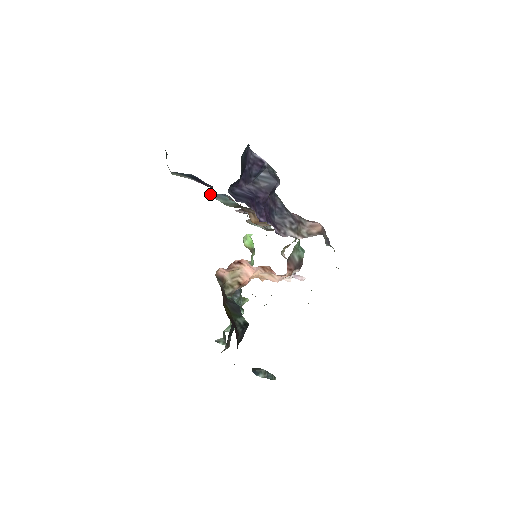
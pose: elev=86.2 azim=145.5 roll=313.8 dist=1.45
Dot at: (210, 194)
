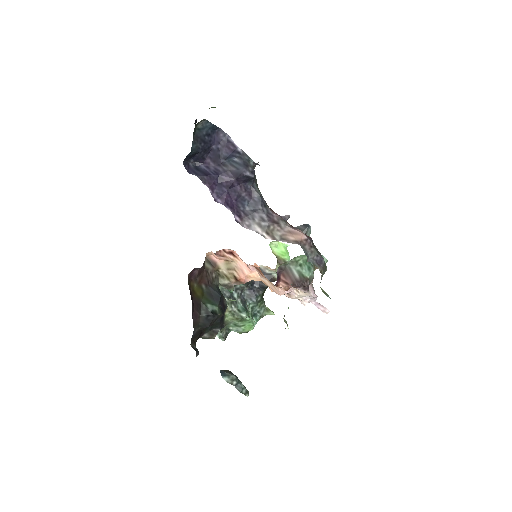
Dot at: occluded
